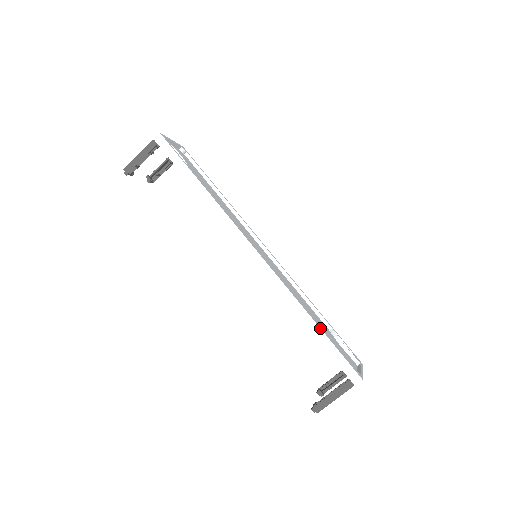
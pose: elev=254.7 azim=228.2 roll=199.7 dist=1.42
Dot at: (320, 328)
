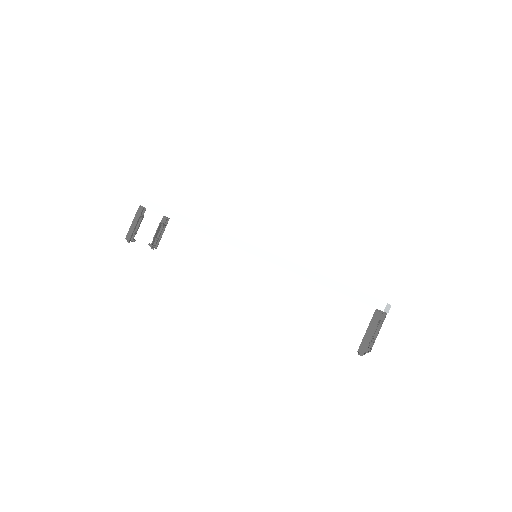
Dot at: (329, 278)
